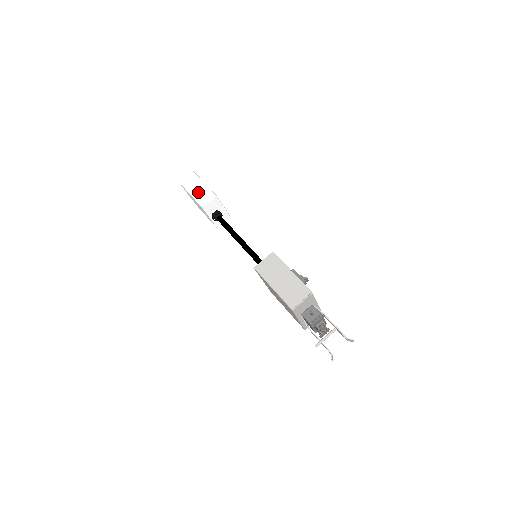
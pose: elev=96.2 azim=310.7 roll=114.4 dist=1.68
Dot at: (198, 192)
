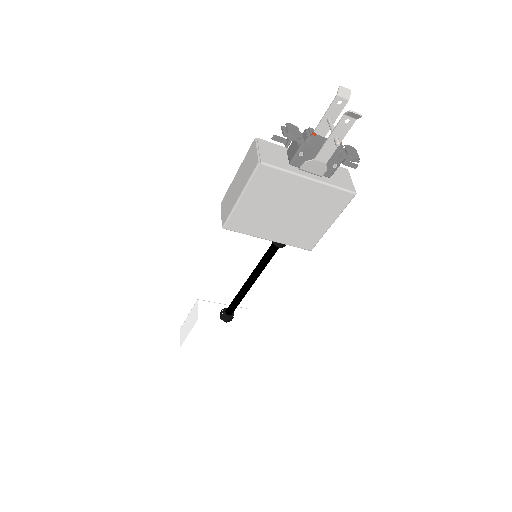
Dot at: (190, 324)
